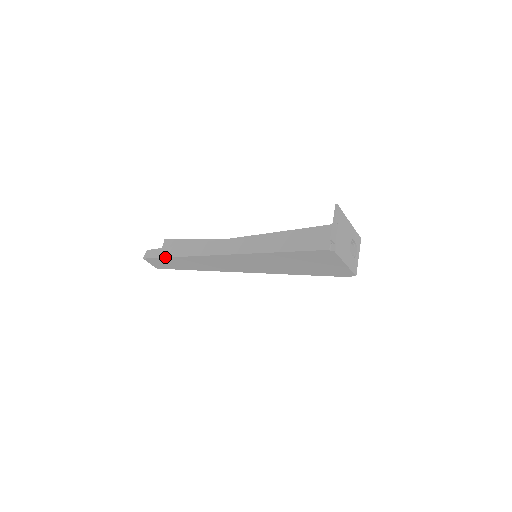
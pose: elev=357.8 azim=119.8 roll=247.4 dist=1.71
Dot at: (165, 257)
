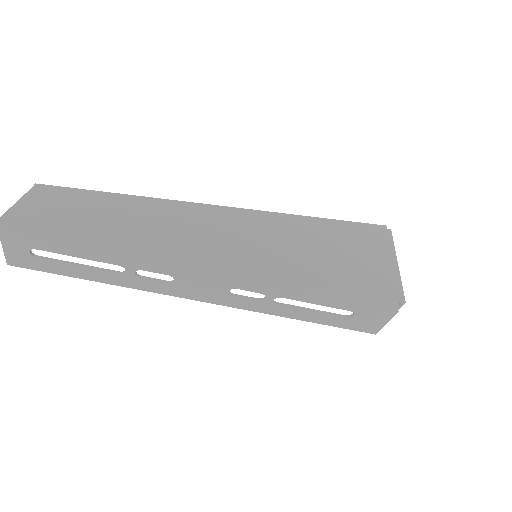
Dot at: occluded
